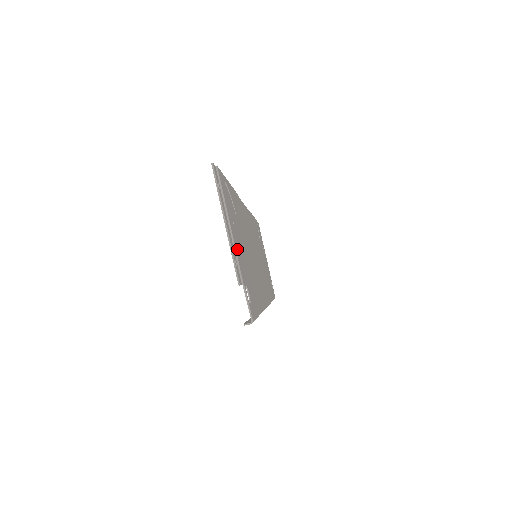
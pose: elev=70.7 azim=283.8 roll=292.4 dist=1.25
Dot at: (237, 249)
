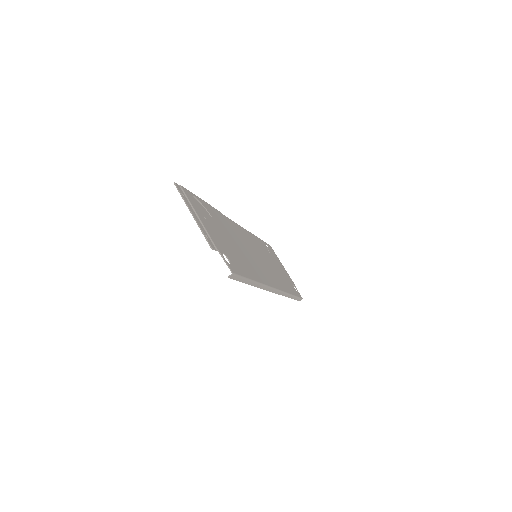
Dot at: (209, 231)
